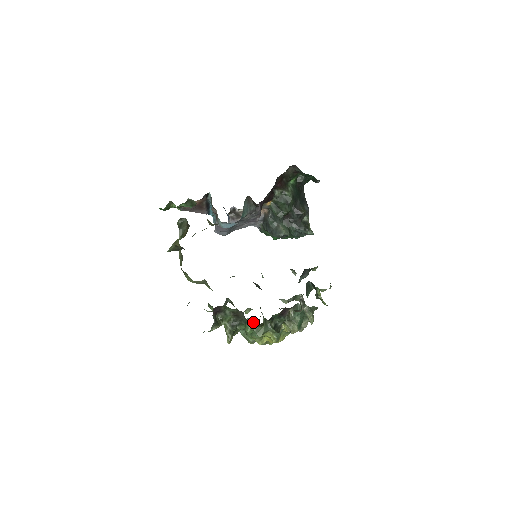
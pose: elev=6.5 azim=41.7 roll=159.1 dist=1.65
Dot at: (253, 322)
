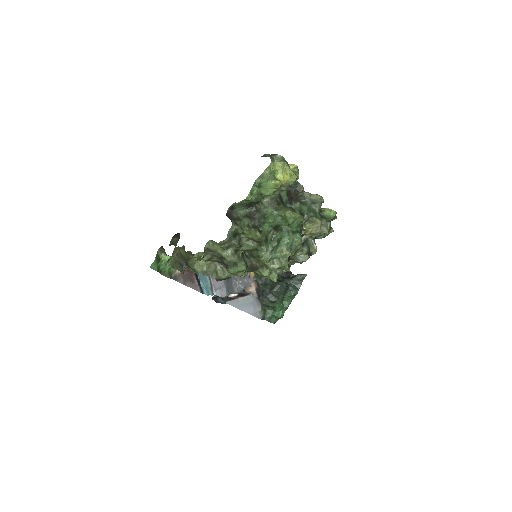
Dot at: (267, 201)
